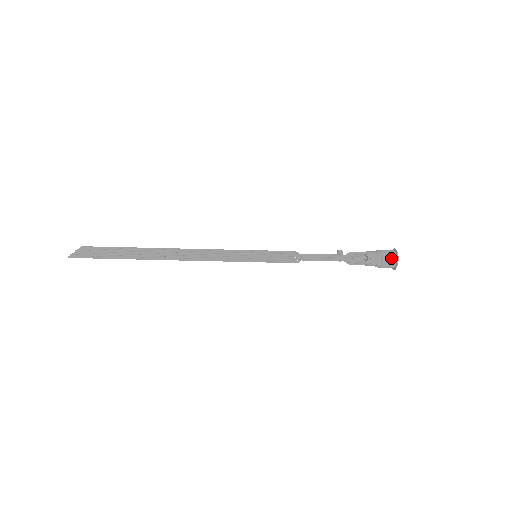
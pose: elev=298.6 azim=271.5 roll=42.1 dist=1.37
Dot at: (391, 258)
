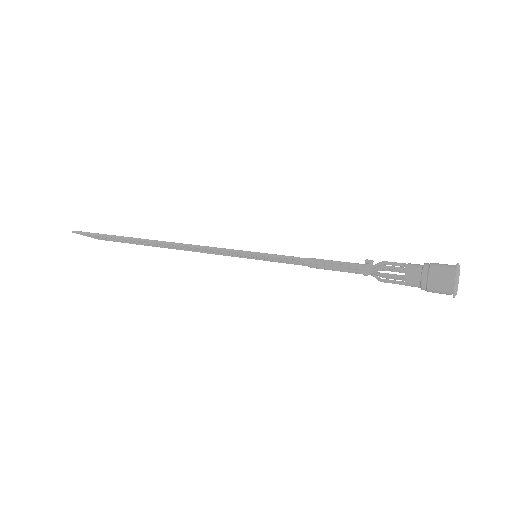
Dot at: (445, 271)
